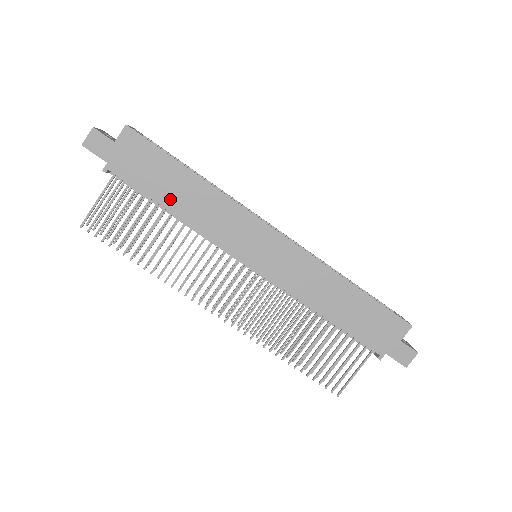
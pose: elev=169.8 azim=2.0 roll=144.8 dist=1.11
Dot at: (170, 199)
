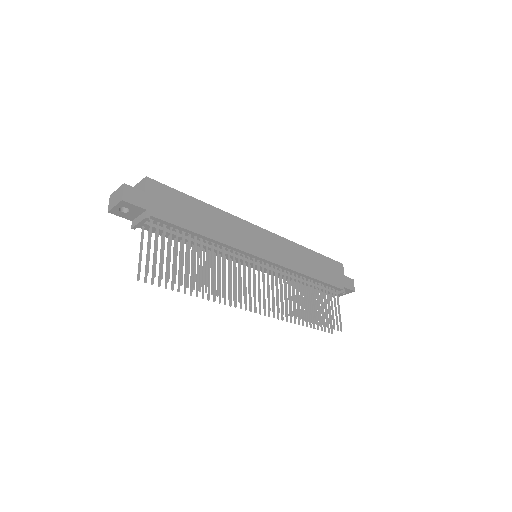
Dot at: (199, 226)
